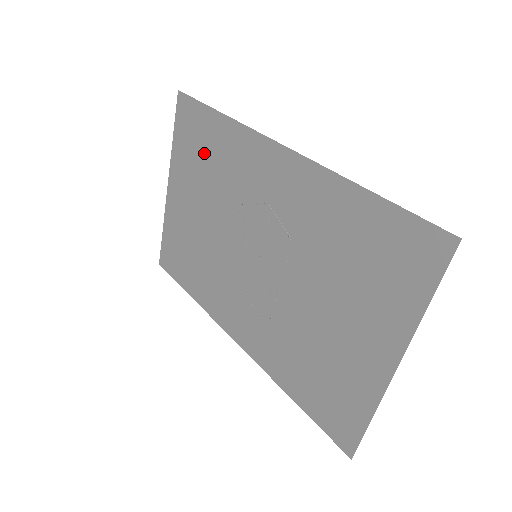
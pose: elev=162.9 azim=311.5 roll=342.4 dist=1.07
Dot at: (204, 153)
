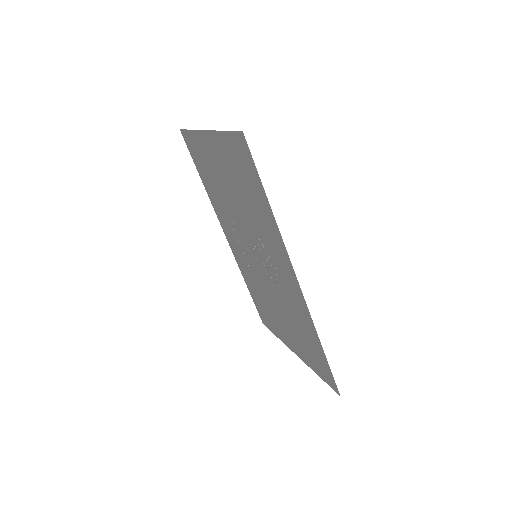
Dot at: (246, 187)
